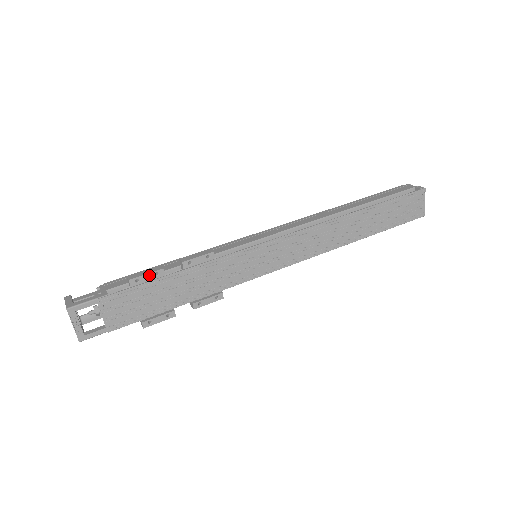
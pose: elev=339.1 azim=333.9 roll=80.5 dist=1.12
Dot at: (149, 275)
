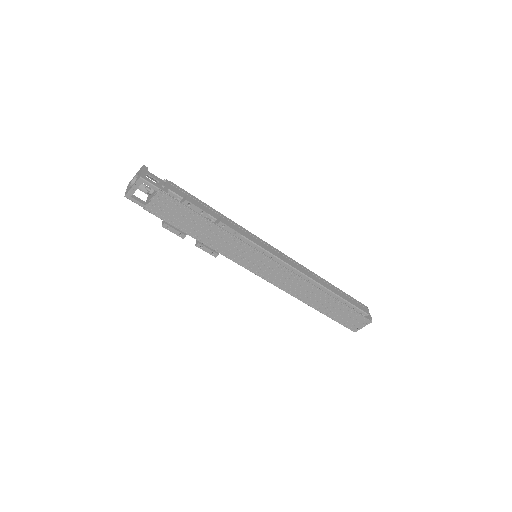
Dot at: (198, 209)
